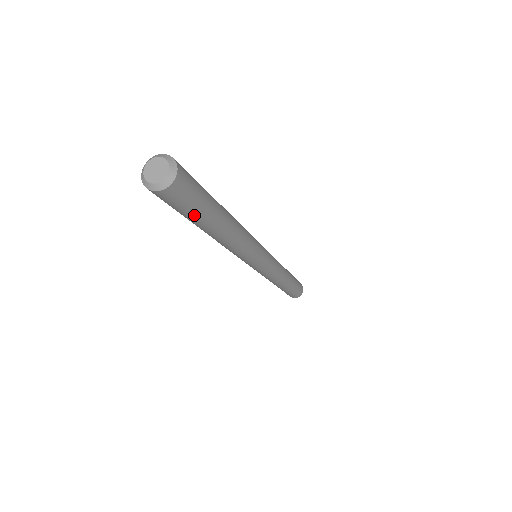
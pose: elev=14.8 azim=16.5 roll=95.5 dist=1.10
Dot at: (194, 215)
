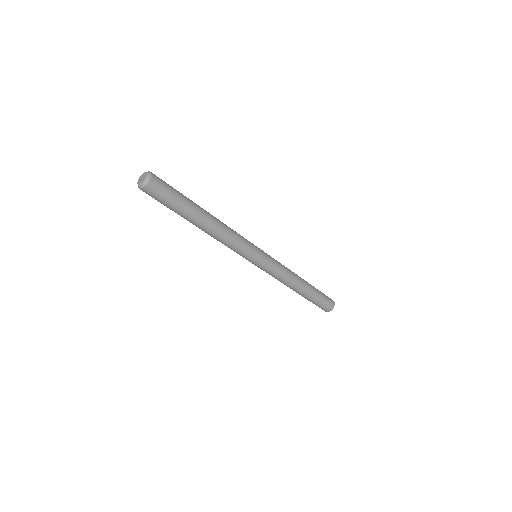
Dot at: (178, 201)
